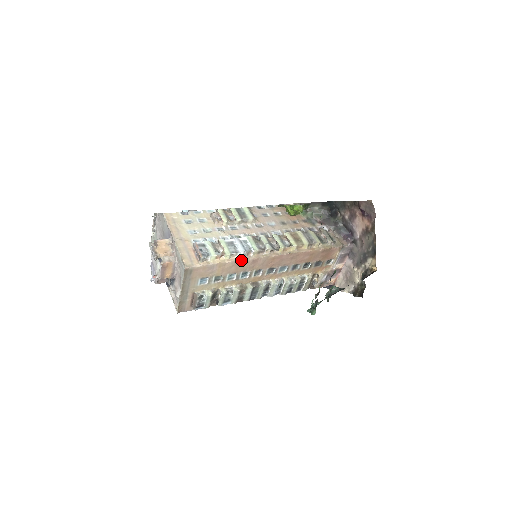
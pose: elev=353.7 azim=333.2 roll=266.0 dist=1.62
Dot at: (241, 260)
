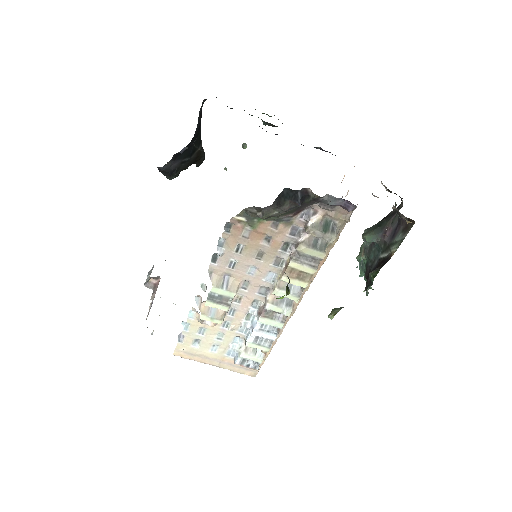
Dot at: (279, 336)
